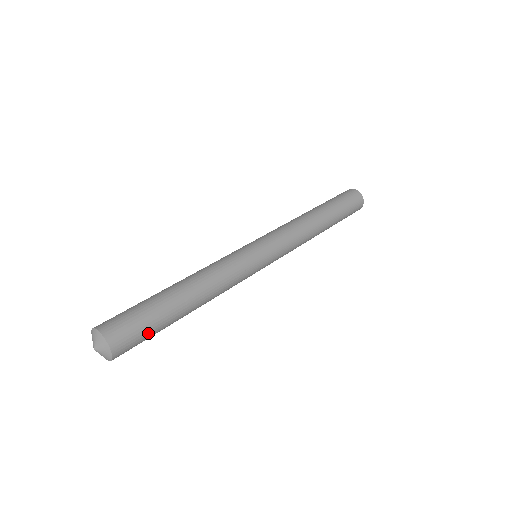
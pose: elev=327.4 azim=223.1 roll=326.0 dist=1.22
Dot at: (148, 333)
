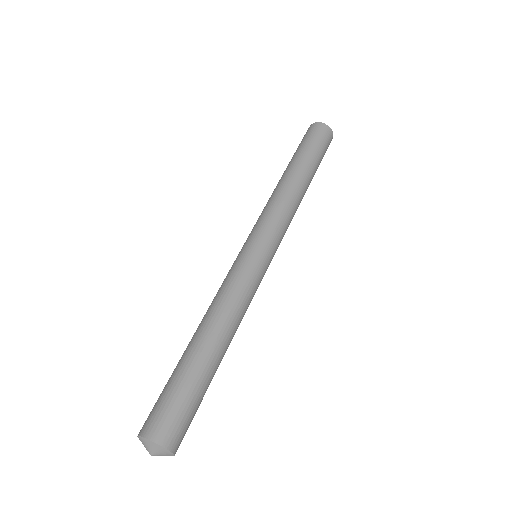
Dot at: (194, 407)
